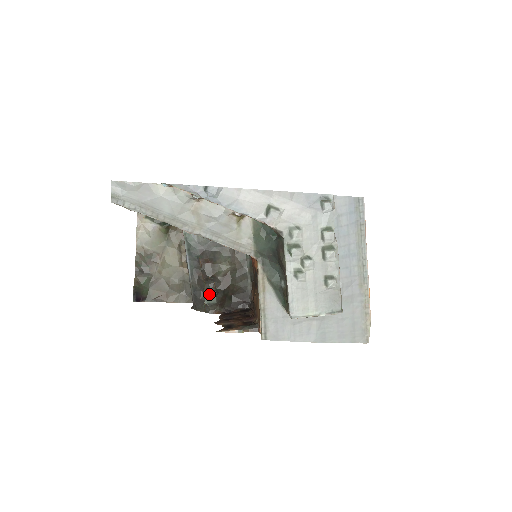
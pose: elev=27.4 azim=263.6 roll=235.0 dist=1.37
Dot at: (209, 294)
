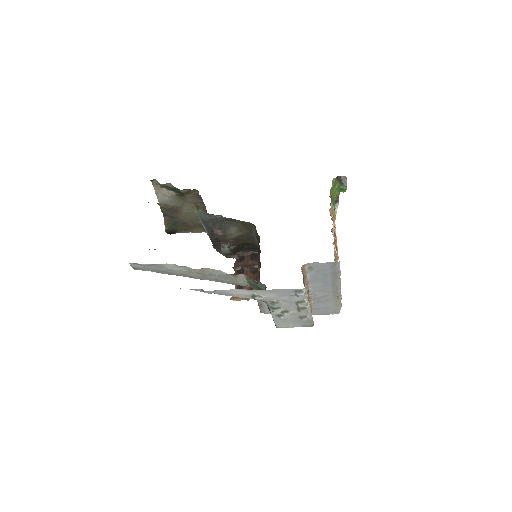
Dot at: (225, 250)
